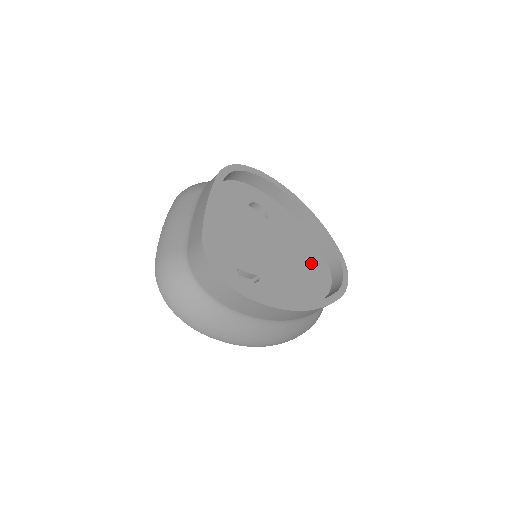
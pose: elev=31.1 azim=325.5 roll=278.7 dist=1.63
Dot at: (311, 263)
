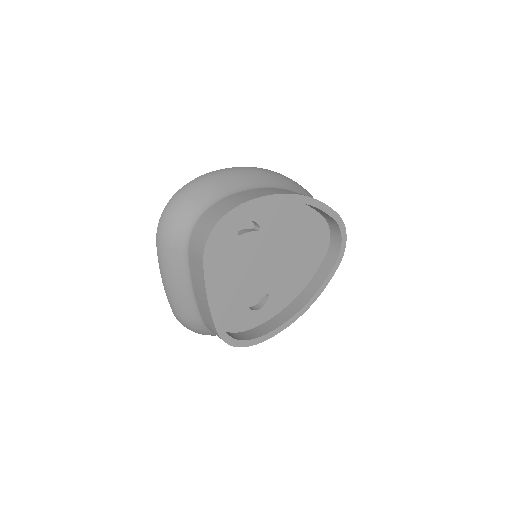
Dot at: (309, 234)
